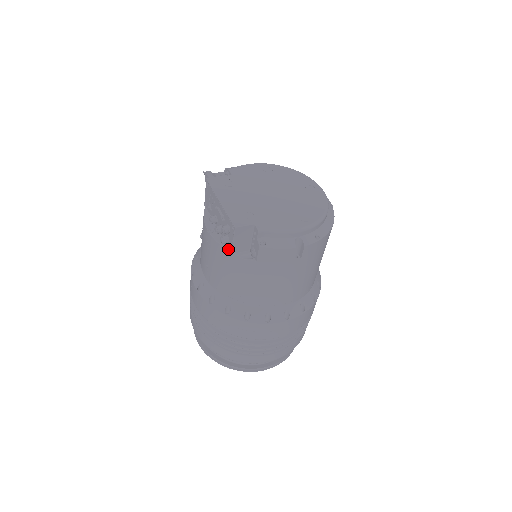
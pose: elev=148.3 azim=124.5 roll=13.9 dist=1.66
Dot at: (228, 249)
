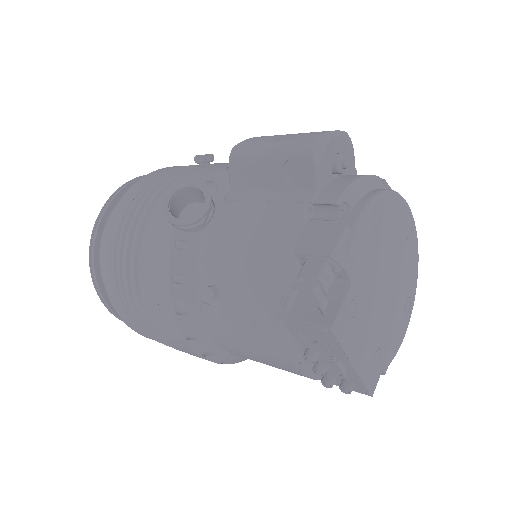
Dot at: occluded
